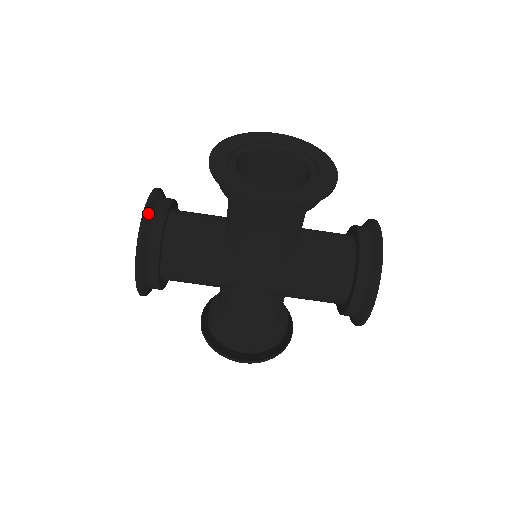
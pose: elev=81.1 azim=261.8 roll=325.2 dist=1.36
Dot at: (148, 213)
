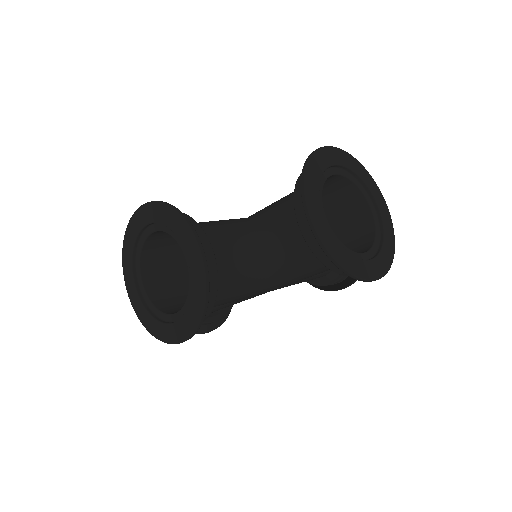
Dot at: occluded
